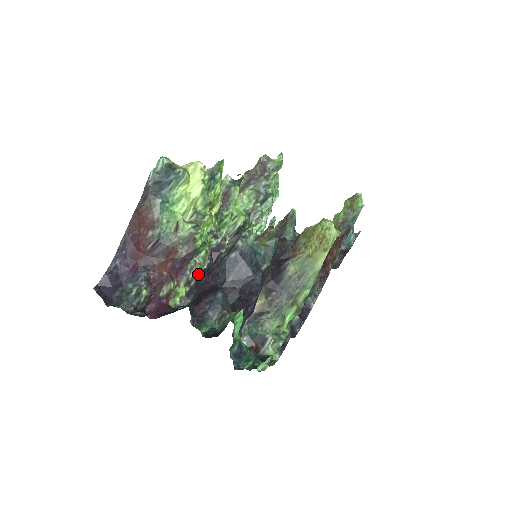
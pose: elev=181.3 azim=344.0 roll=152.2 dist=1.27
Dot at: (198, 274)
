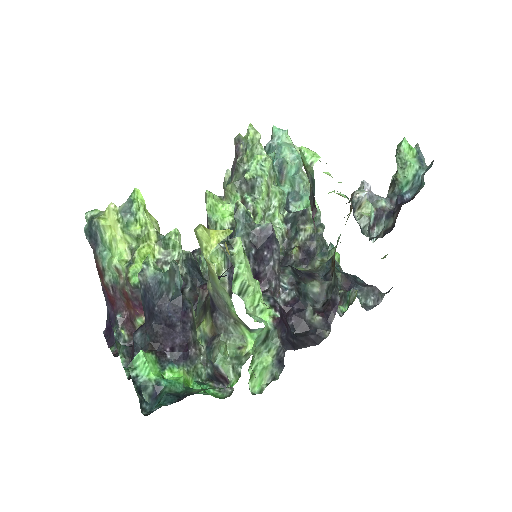
Dot at: occluded
